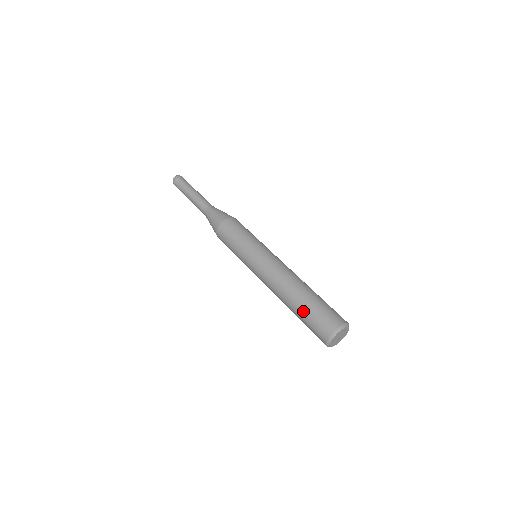
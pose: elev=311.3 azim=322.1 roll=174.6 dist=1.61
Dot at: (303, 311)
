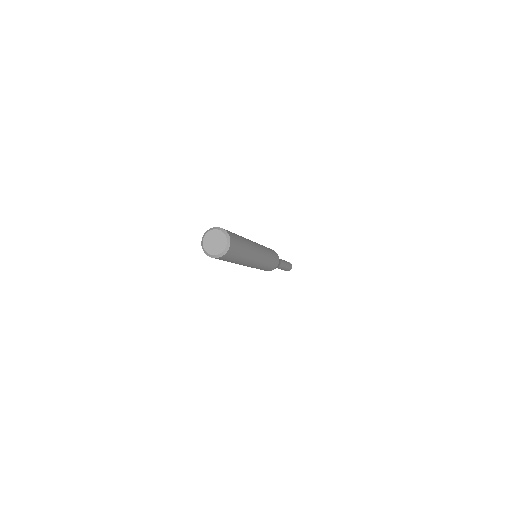
Dot at: occluded
